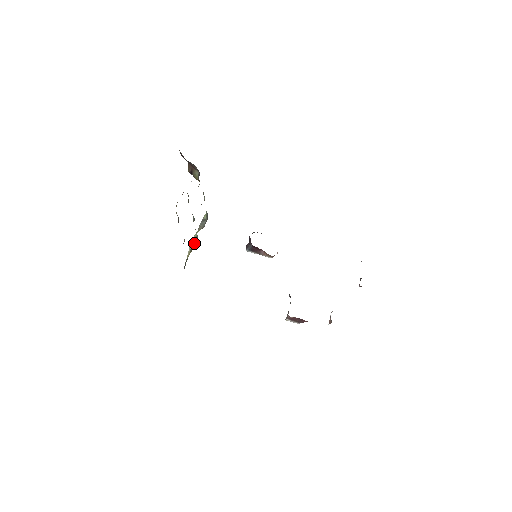
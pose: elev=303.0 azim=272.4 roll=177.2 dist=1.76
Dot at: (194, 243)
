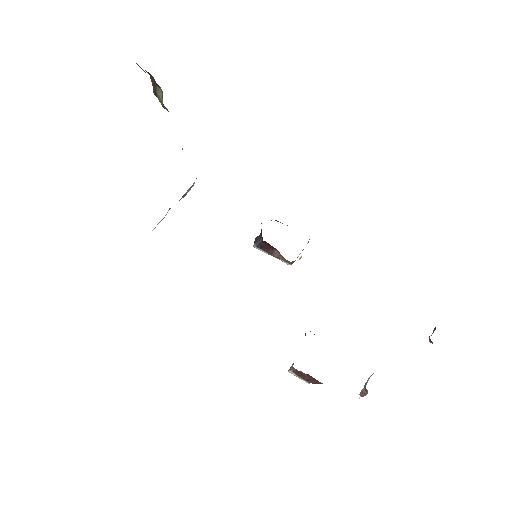
Dot at: occluded
